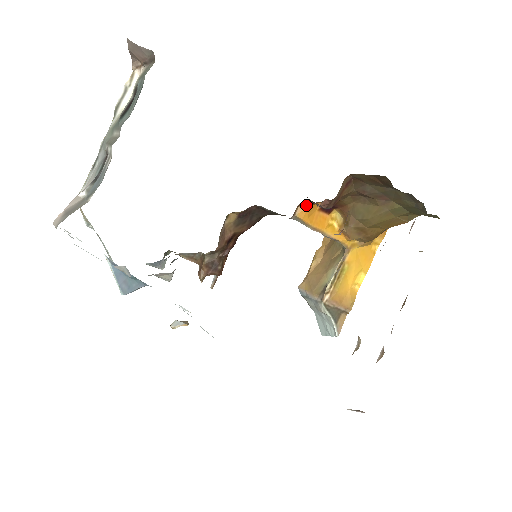
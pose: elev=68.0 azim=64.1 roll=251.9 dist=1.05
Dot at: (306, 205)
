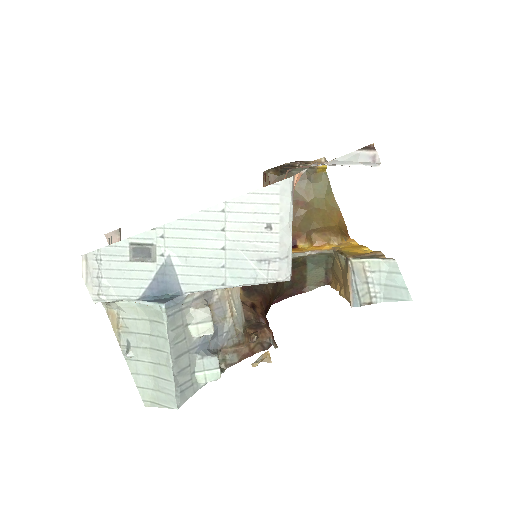
Dot at: occluded
